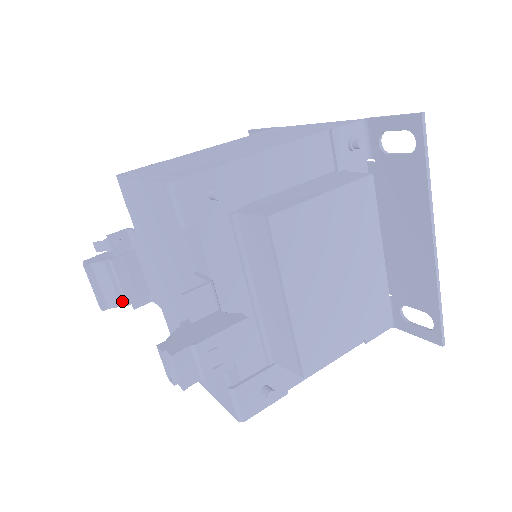
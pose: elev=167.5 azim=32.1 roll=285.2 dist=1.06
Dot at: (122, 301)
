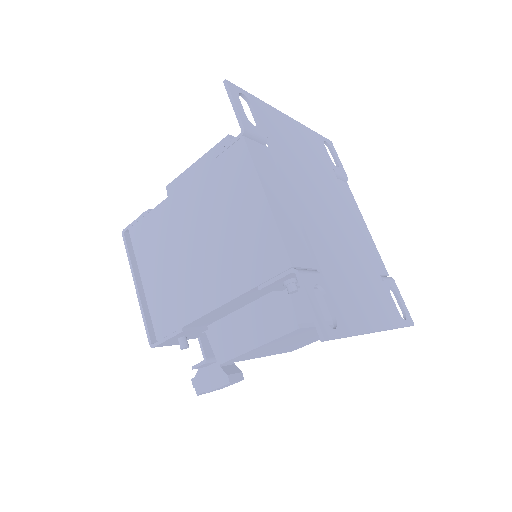
Dot at: occluded
